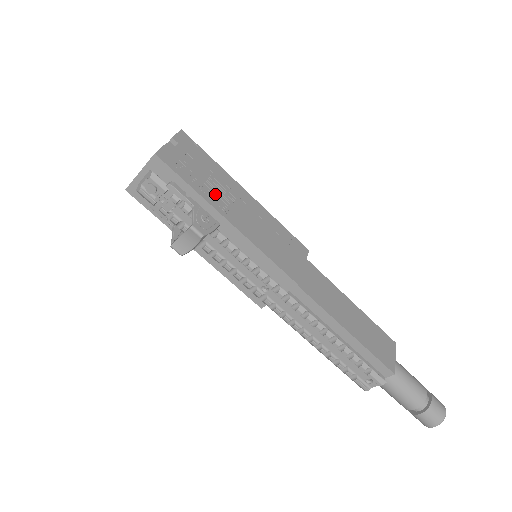
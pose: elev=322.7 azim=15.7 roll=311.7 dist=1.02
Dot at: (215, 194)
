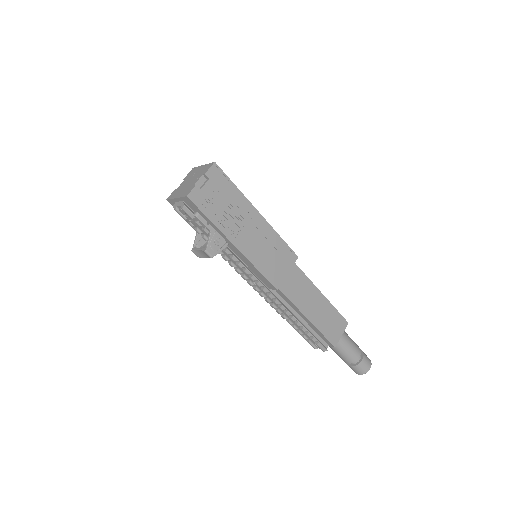
Dot at: (229, 222)
